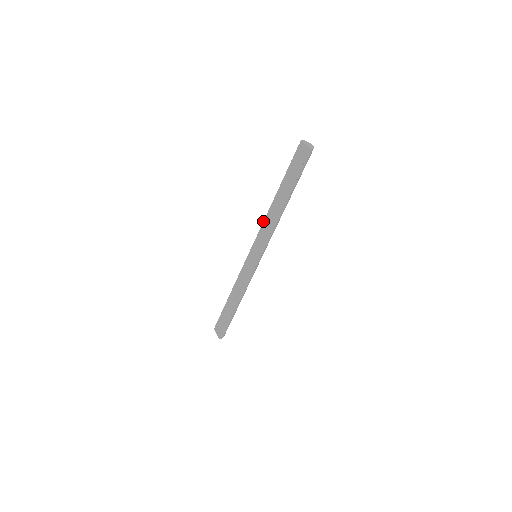
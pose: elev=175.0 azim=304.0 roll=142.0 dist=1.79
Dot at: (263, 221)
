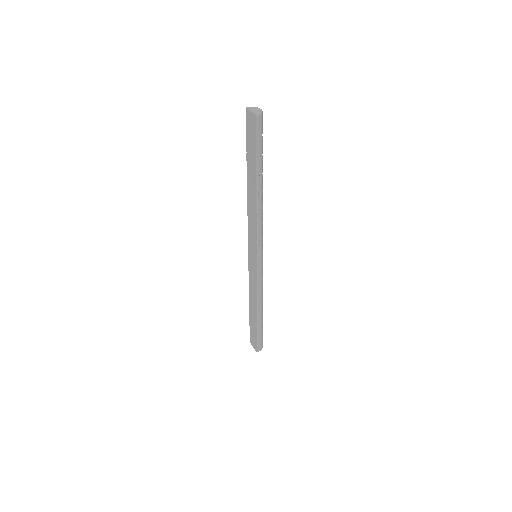
Dot at: (247, 215)
